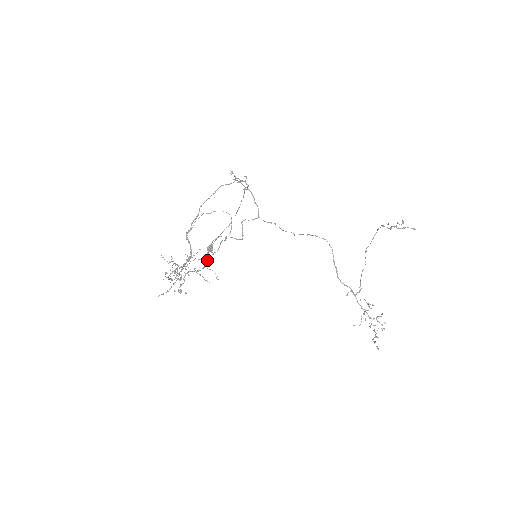
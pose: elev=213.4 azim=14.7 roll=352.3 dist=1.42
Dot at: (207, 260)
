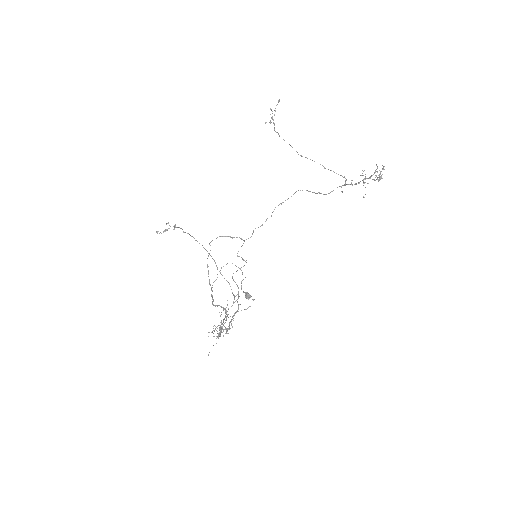
Dot at: occluded
